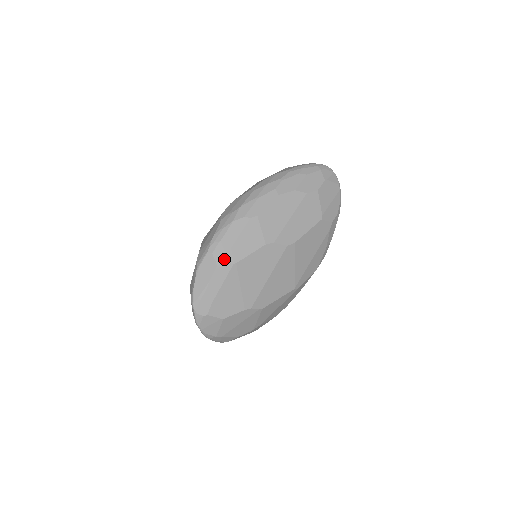
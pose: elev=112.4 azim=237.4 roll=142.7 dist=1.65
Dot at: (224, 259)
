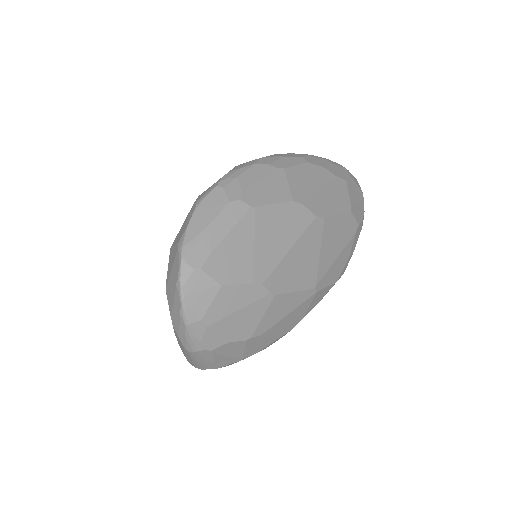
Dot at: (240, 197)
